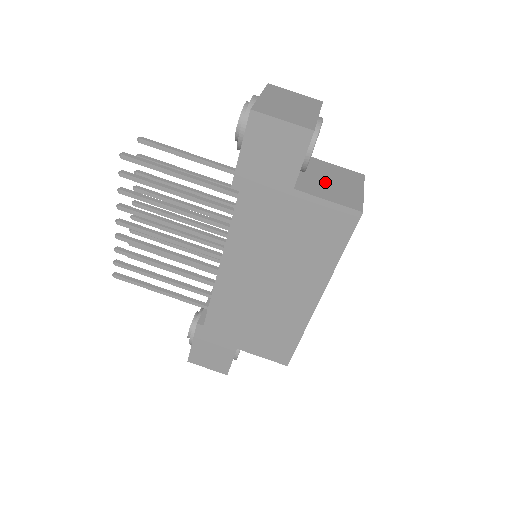
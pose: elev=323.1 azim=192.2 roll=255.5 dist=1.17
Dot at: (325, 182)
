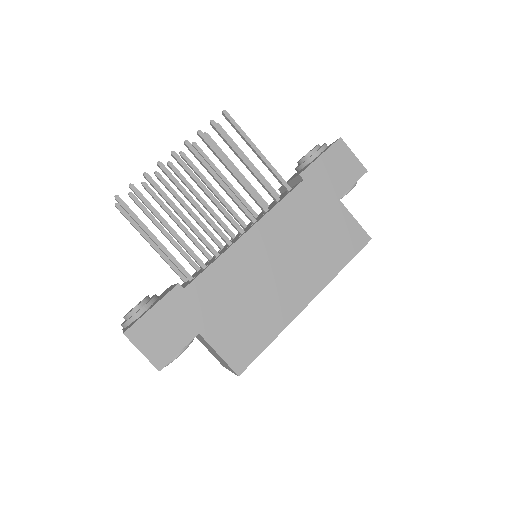
Dot at: occluded
